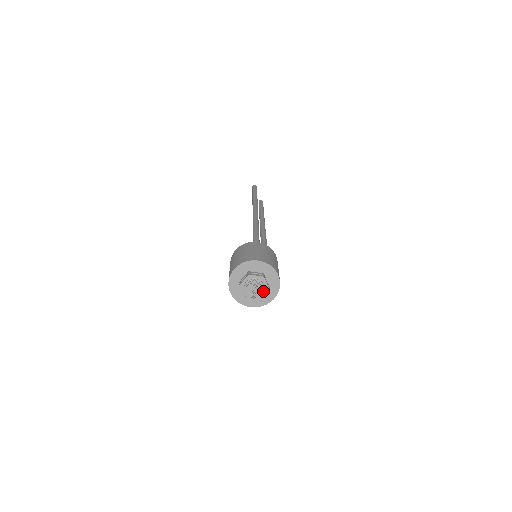
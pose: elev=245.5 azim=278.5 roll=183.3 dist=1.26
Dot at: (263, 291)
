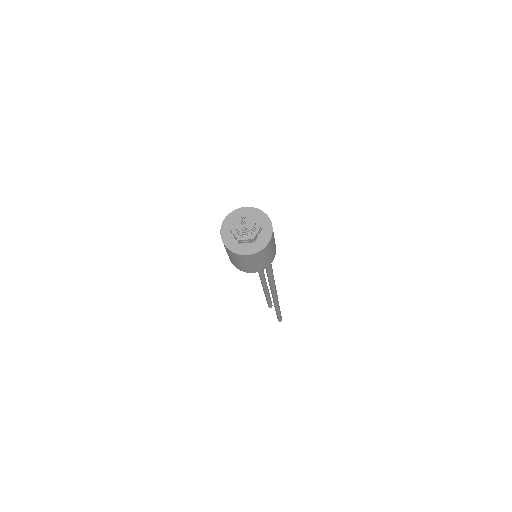
Dot at: (252, 220)
